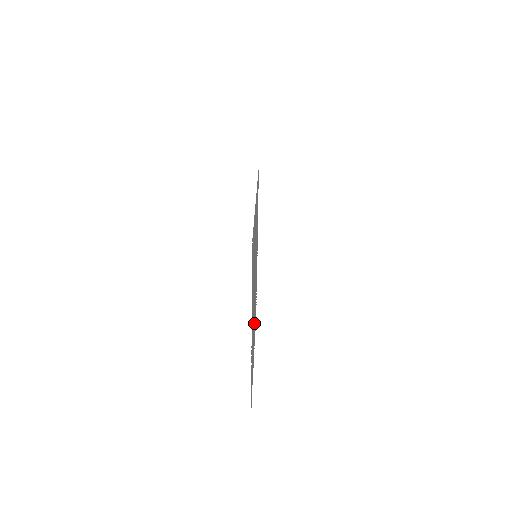
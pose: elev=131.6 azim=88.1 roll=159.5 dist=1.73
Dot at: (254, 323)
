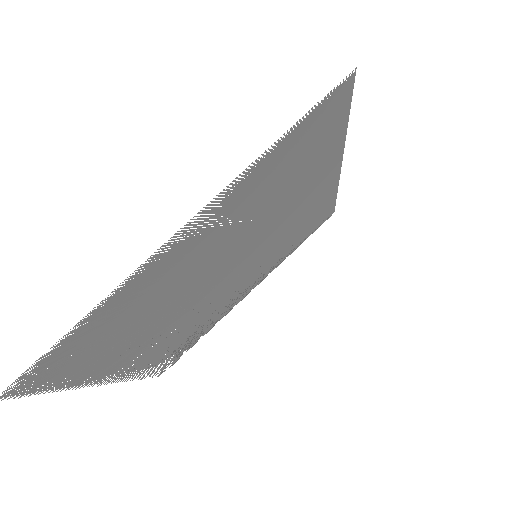
Dot at: (164, 326)
